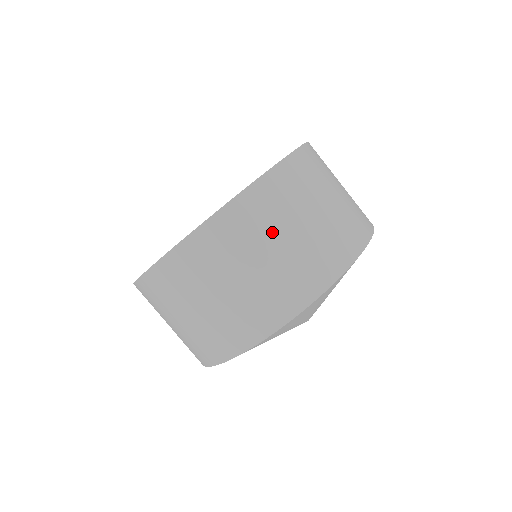
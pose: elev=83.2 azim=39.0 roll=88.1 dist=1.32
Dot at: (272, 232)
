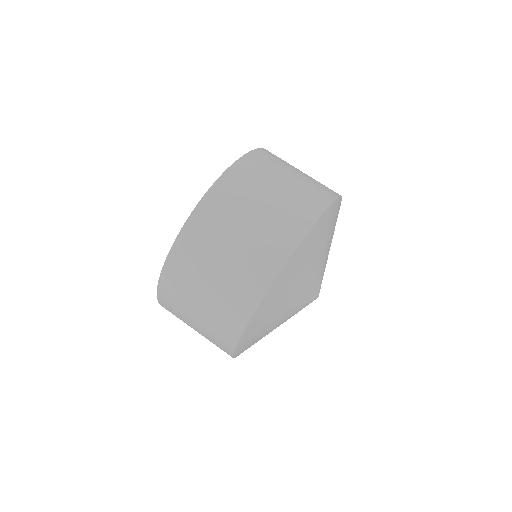
Dot at: (274, 176)
